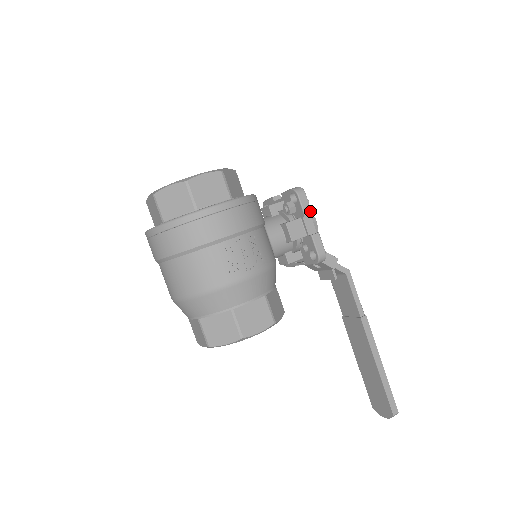
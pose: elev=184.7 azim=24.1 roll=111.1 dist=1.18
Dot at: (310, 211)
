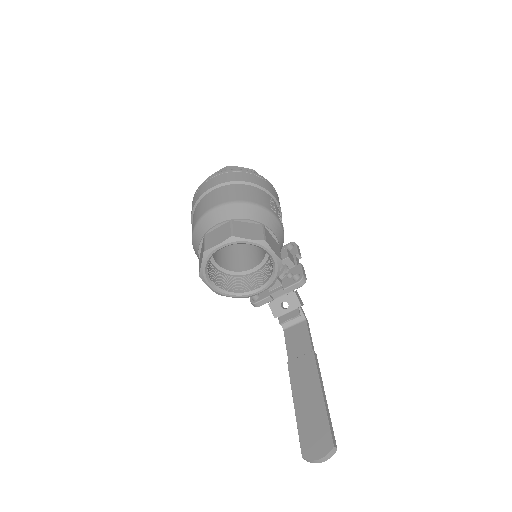
Dot at: occluded
